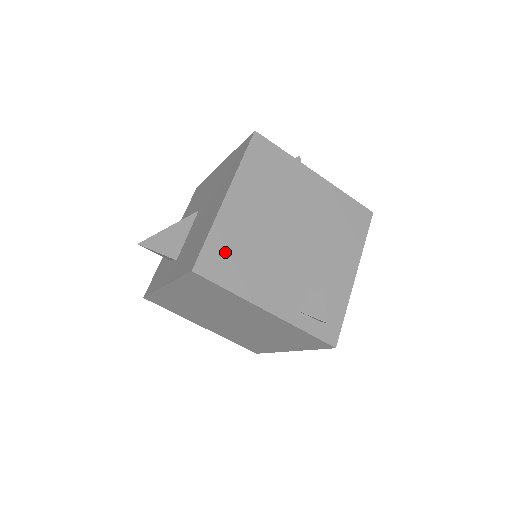
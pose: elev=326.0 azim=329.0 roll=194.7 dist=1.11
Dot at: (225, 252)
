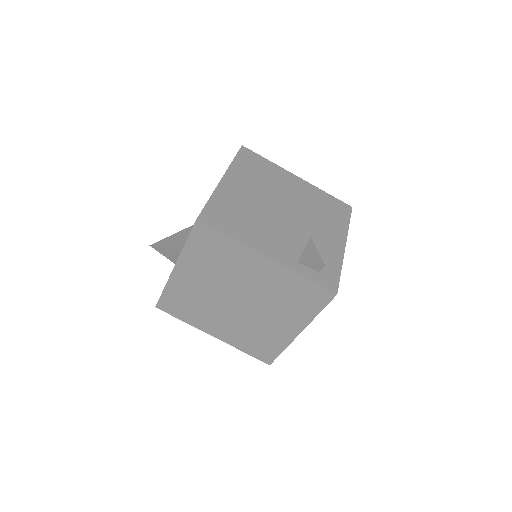
Dot at: (225, 212)
